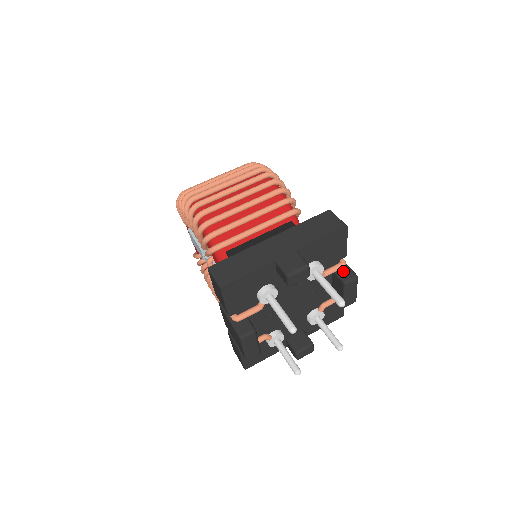
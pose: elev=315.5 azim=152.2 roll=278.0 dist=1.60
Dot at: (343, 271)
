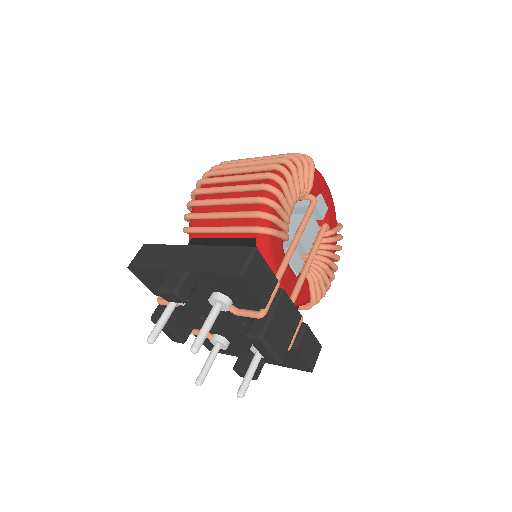
Dot at: (257, 322)
